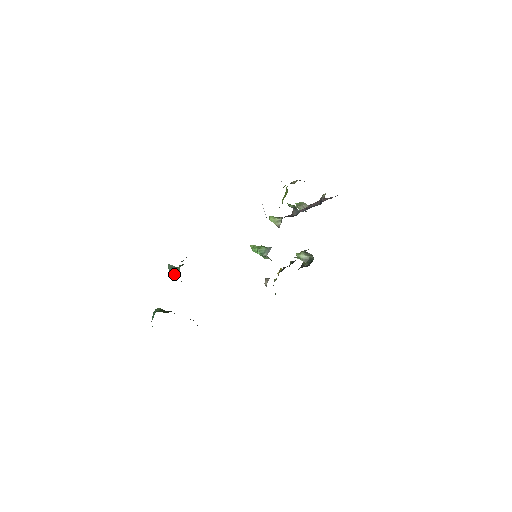
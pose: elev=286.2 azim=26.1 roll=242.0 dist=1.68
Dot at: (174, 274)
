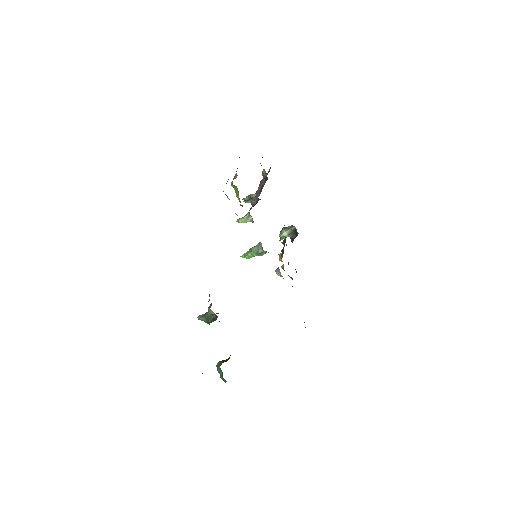
Dot at: (210, 319)
